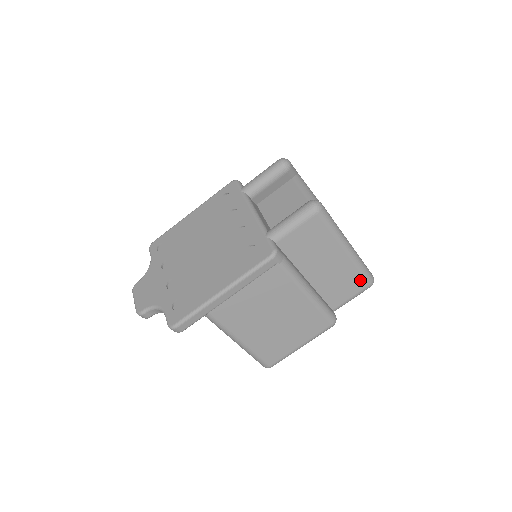
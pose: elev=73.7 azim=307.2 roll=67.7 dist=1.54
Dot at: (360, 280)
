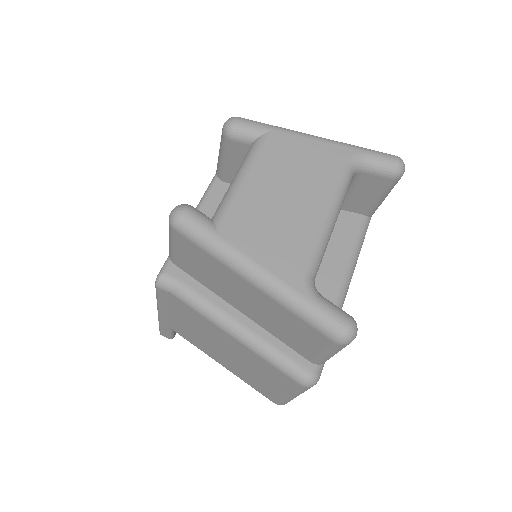
Dot at: (312, 330)
